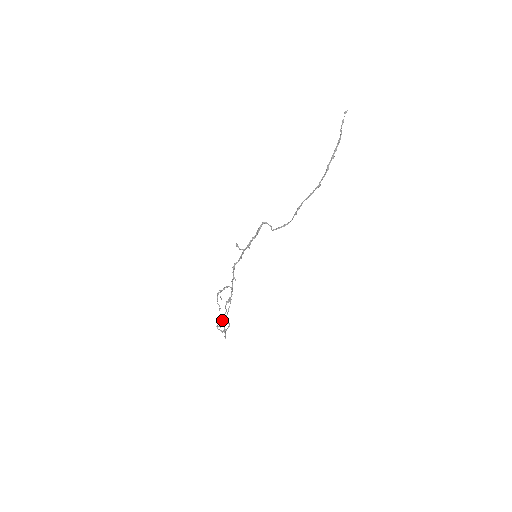
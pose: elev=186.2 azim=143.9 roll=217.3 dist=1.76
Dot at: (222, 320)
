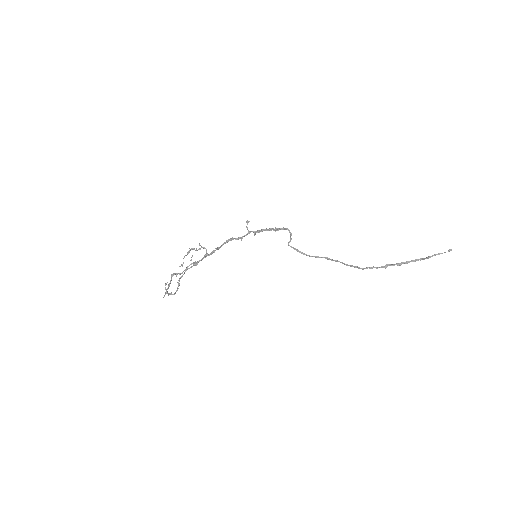
Dot at: occluded
